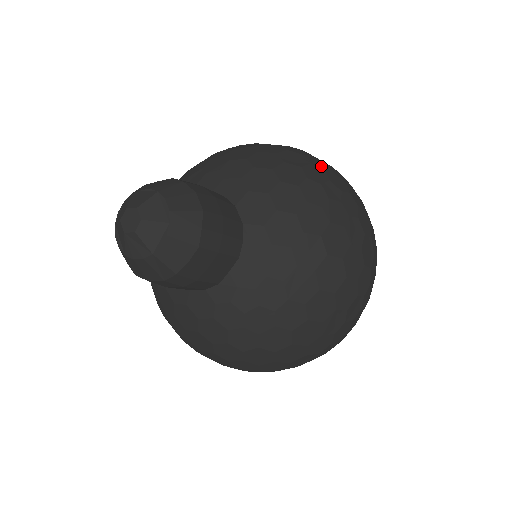
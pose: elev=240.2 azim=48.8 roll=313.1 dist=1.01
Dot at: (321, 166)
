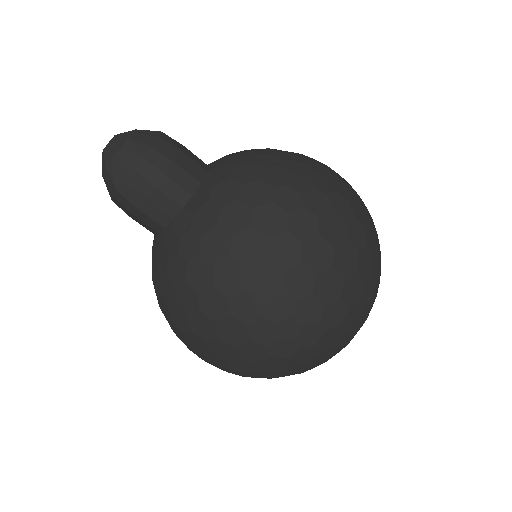
Dot at: (317, 169)
